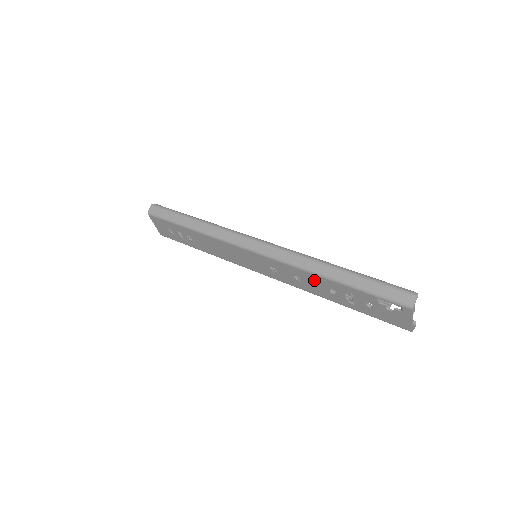
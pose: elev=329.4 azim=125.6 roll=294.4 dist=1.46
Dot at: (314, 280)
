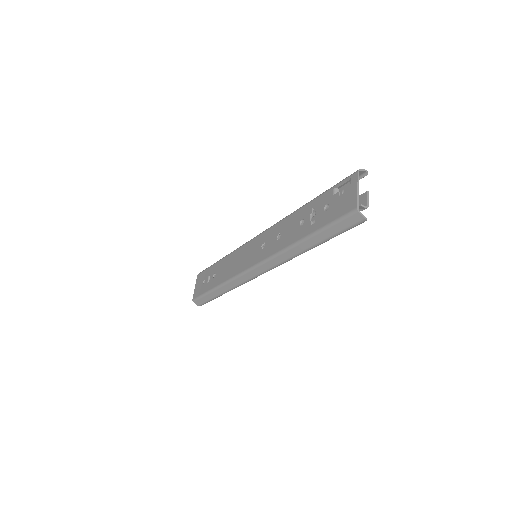
Dot at: (291, 223)
